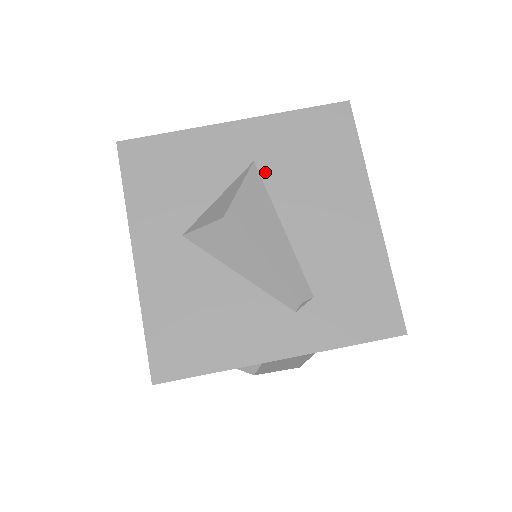
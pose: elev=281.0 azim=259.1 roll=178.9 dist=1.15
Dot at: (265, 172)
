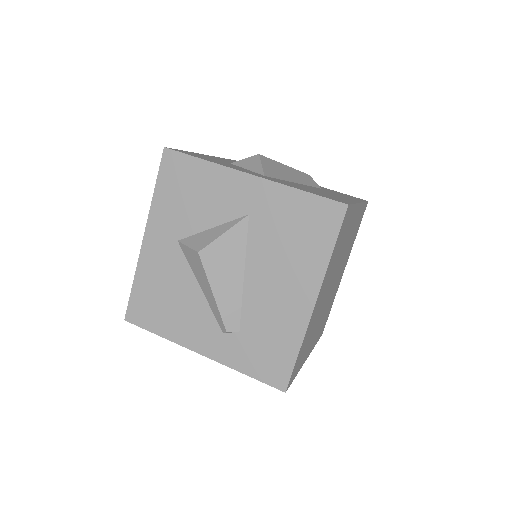
Dot at: (252, 227)
